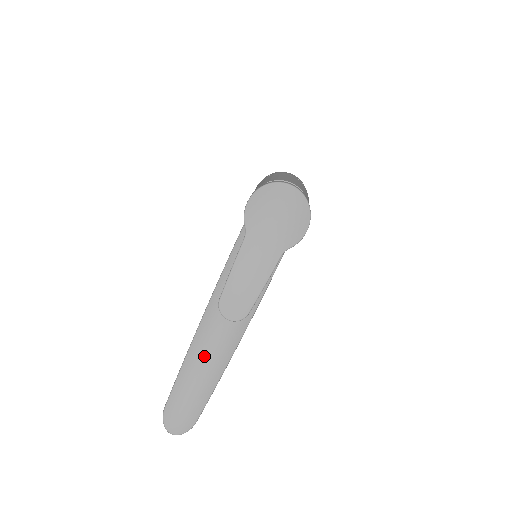
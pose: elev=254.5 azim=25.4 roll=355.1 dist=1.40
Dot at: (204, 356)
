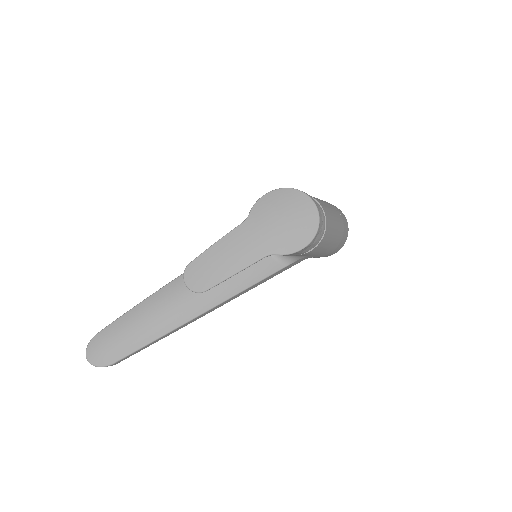
Dot at: (155, 311)
